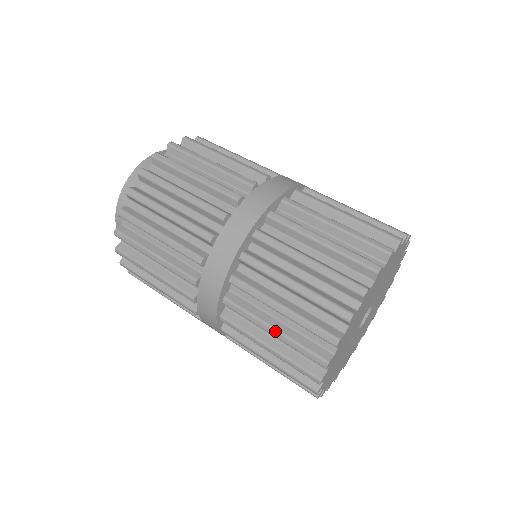
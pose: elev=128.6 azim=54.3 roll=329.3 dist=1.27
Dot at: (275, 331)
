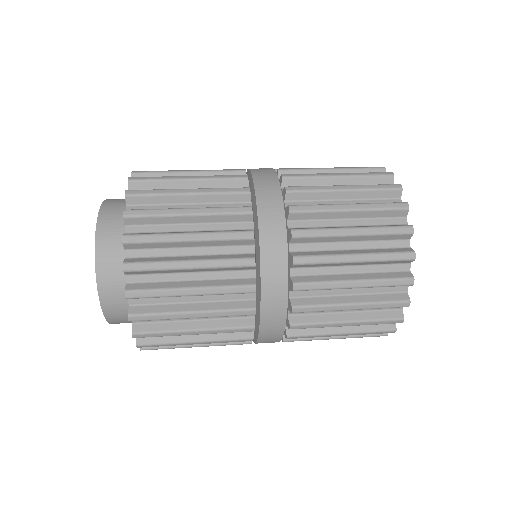
Dot at: (354, 305)
